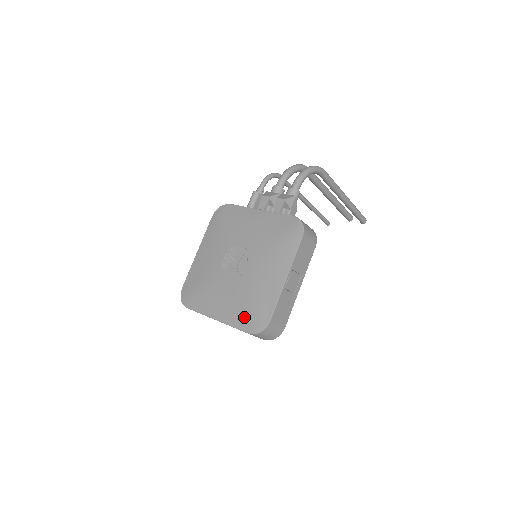
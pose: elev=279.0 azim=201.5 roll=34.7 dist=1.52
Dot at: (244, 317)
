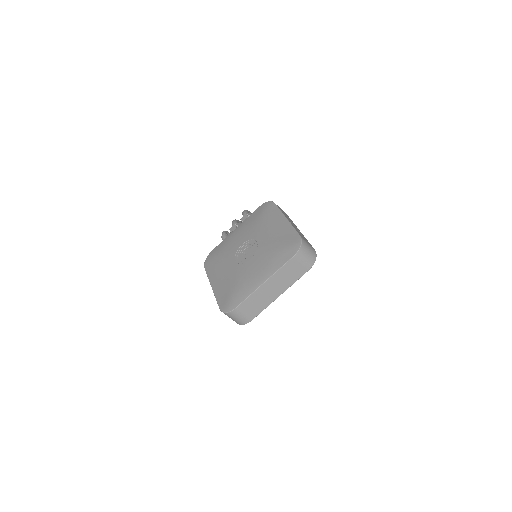
Dot at: (282, 254)
